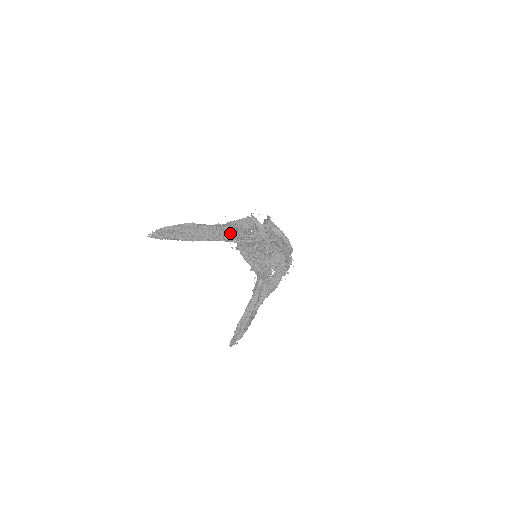
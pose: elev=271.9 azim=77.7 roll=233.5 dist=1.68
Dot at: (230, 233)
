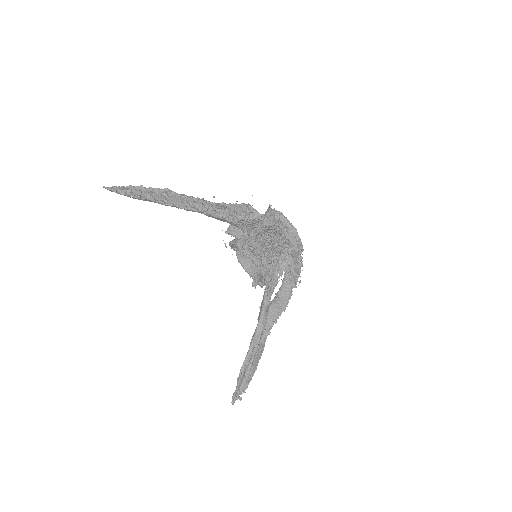
Dot at: (217, 208)
